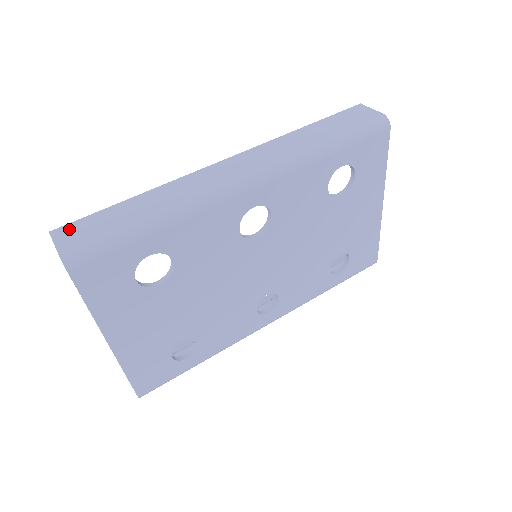
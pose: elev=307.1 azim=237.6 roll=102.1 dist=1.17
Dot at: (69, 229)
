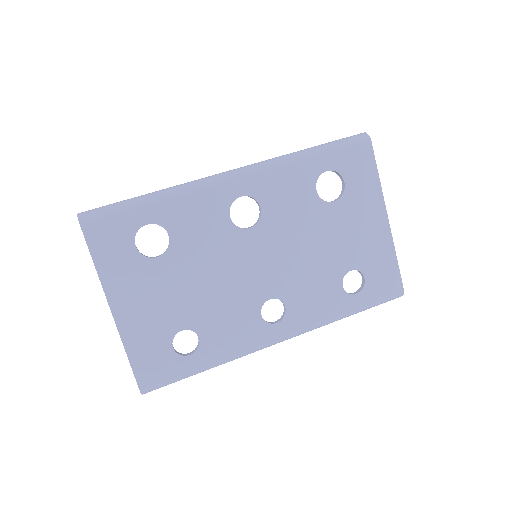
Dot at: occluded
